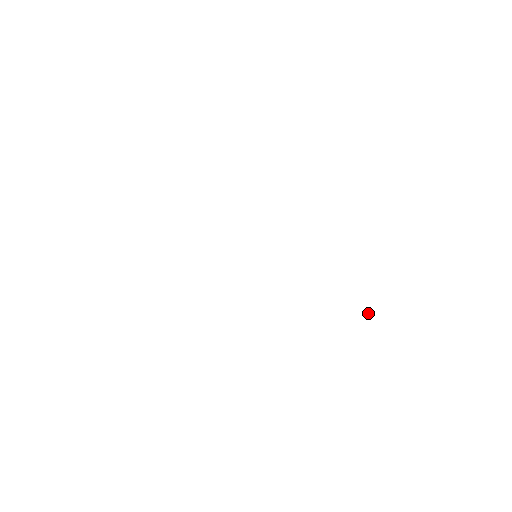
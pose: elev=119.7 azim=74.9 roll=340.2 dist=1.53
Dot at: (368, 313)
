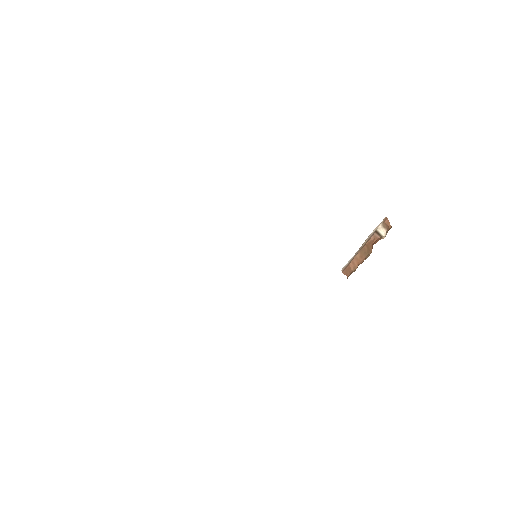
Dot at: (384, 226)
